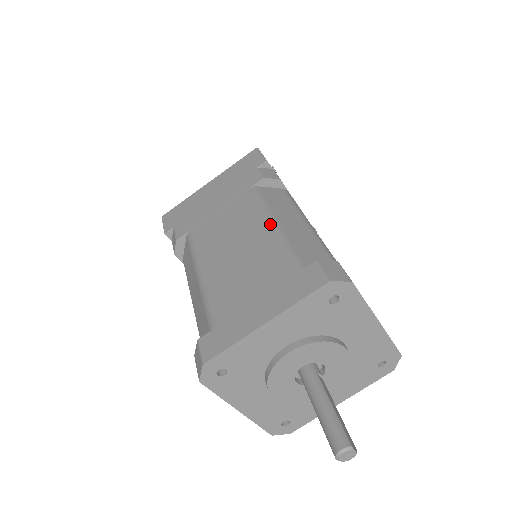
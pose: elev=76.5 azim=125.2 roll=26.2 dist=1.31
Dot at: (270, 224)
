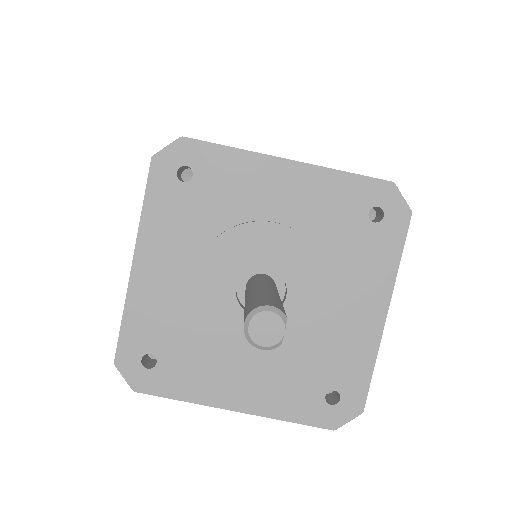
Dot at: occluded
